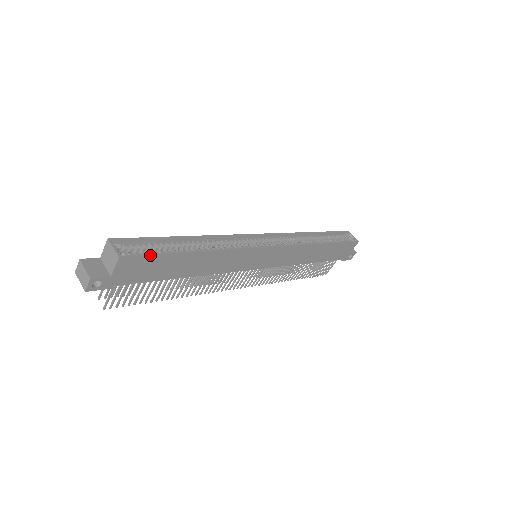
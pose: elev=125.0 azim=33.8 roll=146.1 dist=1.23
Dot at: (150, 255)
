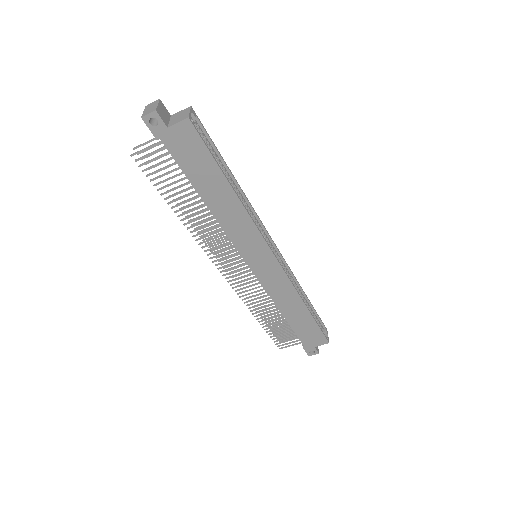
Dot at: (205, 144)
